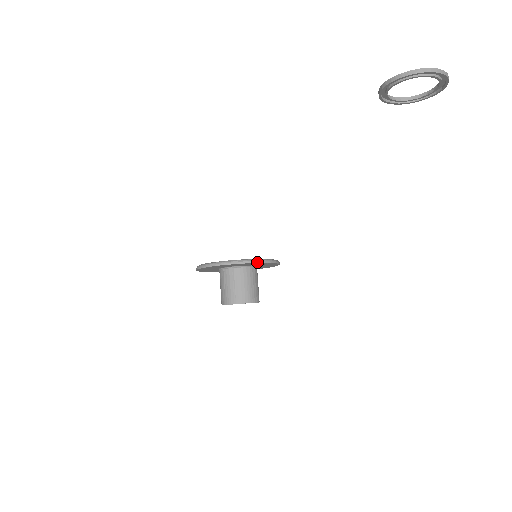
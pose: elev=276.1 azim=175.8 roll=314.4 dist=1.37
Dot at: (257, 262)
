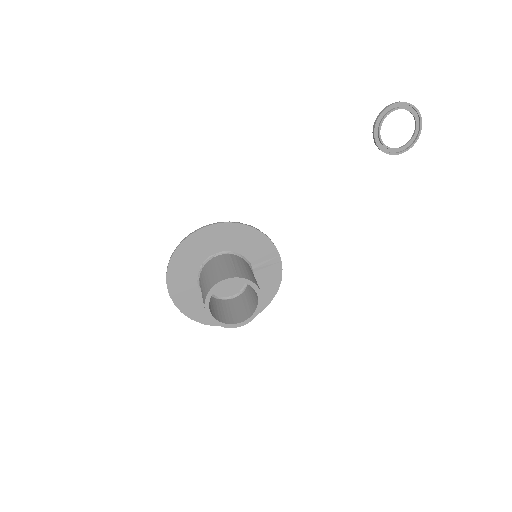
Dot at: (268, 237)
